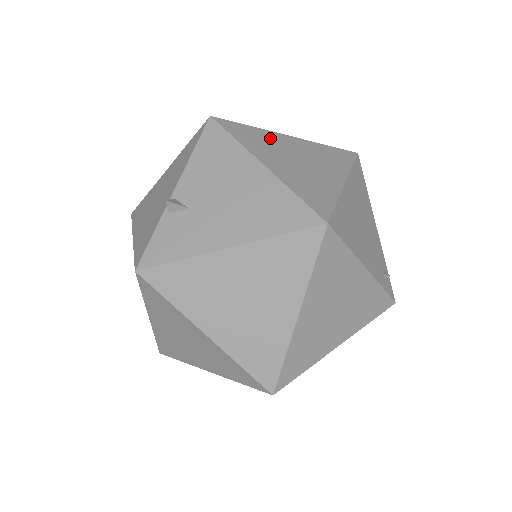
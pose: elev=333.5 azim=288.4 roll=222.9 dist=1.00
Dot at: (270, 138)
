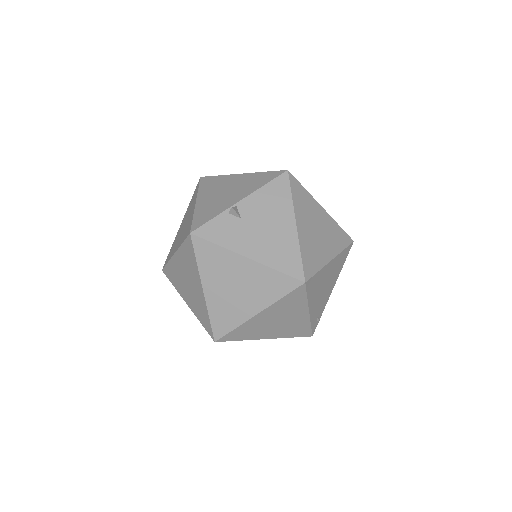
Dot at: (311, 205)
